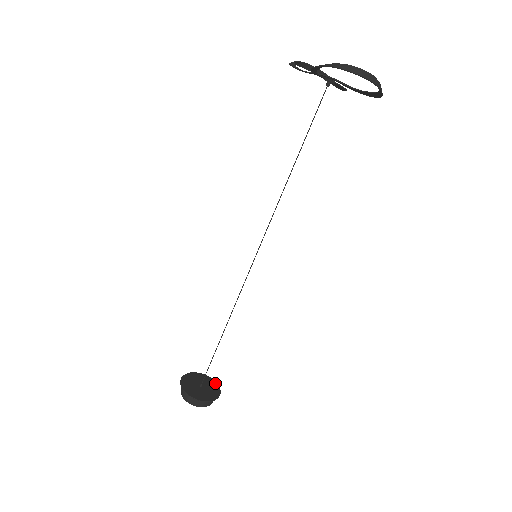
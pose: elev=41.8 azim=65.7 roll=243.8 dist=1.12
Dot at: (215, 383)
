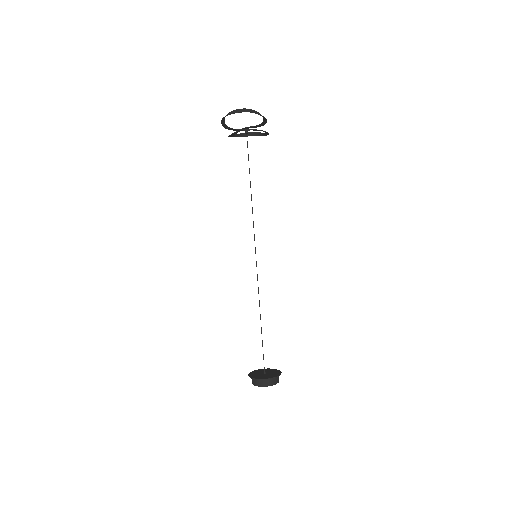
Dot at: (278, 370)
